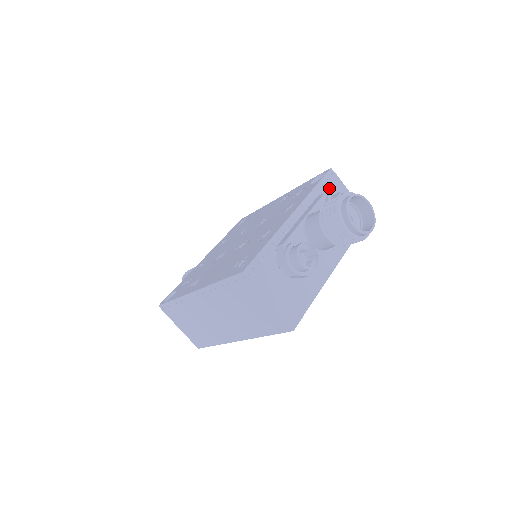
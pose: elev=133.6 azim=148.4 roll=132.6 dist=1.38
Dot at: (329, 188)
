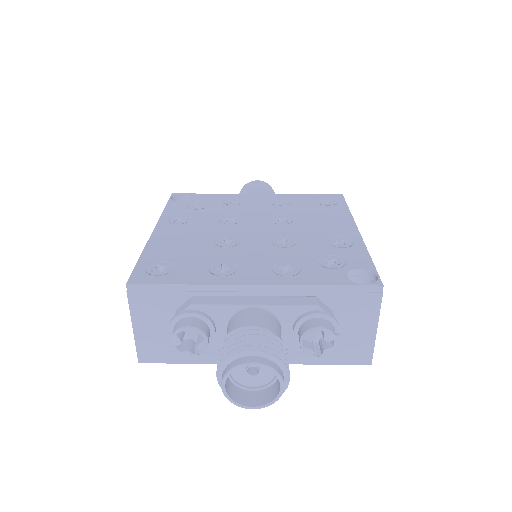
Dot at: (348, 301)
